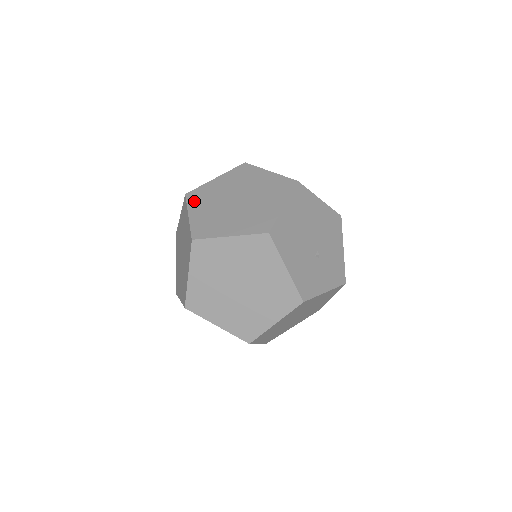
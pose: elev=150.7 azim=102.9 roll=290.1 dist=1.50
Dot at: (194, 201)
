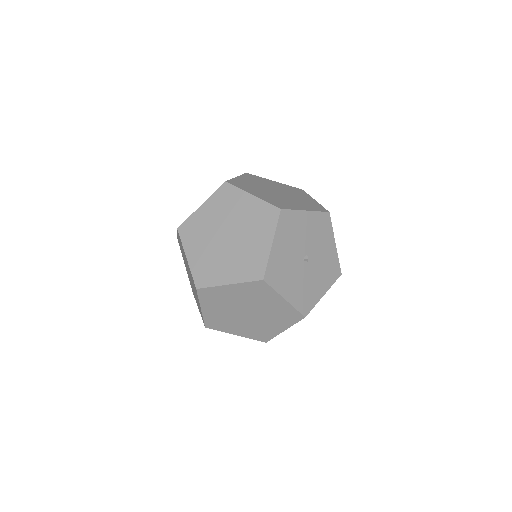
Dot at: (206, 300)
